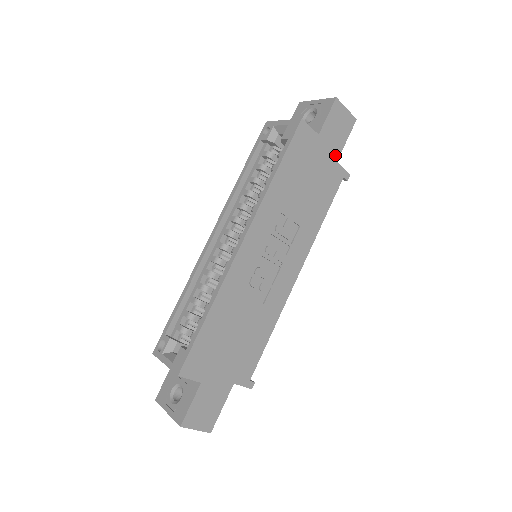
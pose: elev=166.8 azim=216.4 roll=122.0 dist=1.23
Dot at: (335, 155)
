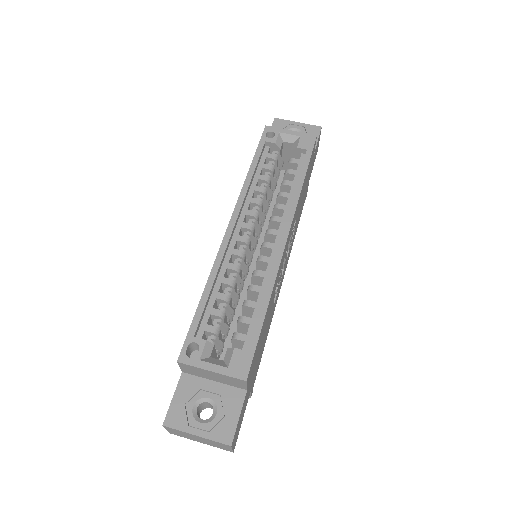
Dot at: (310, 175)
